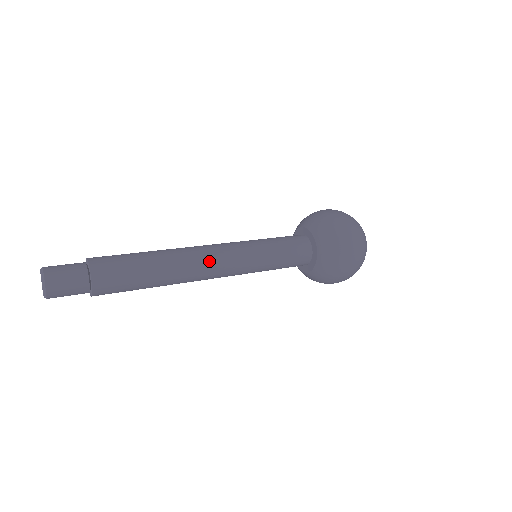
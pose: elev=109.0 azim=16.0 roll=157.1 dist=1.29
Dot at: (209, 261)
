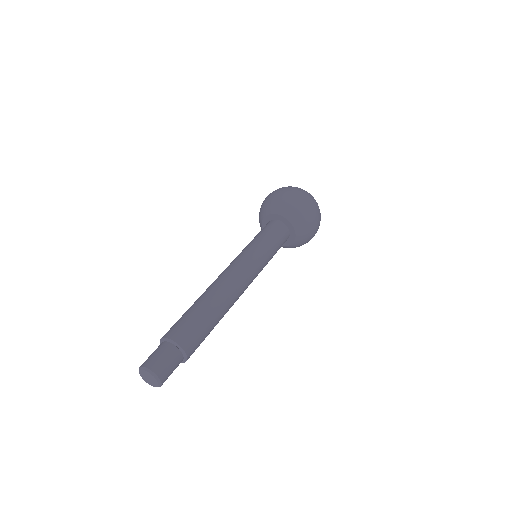
Dot at: (243, 288)
